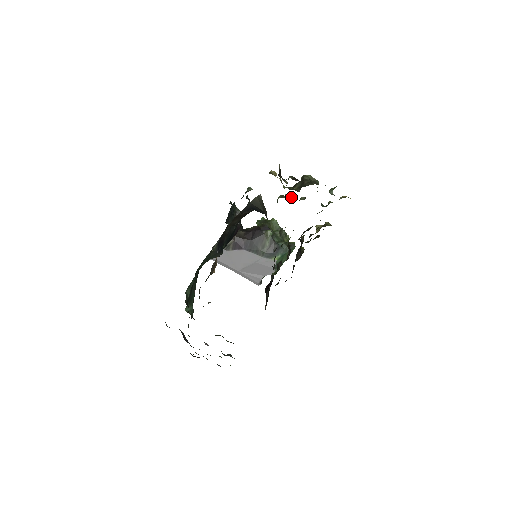
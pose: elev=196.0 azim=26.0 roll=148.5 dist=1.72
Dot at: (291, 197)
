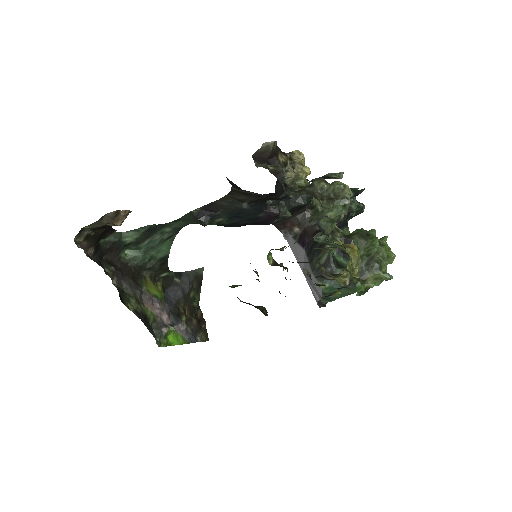
Dot at: occluded
